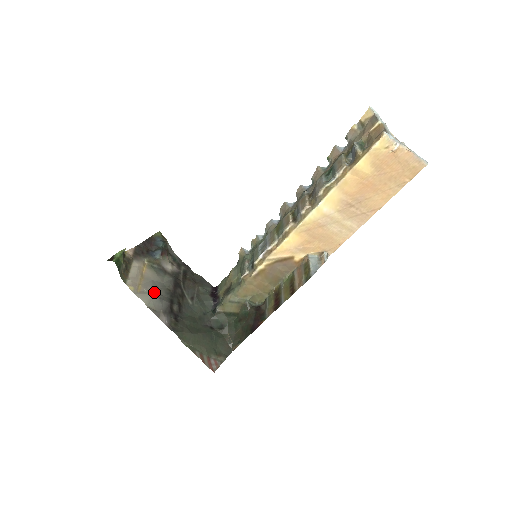
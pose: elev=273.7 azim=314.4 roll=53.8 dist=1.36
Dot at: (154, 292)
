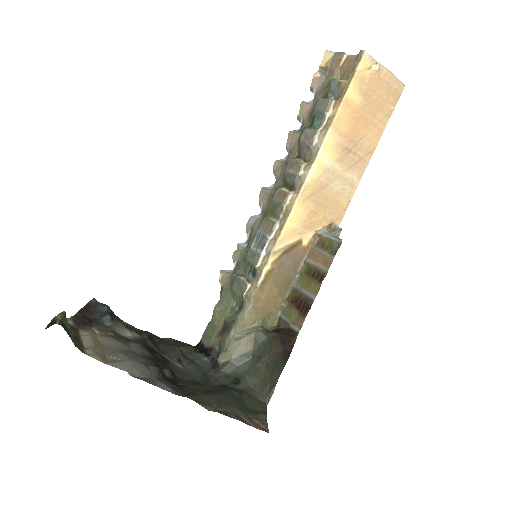
Dot at: (130, 358)
